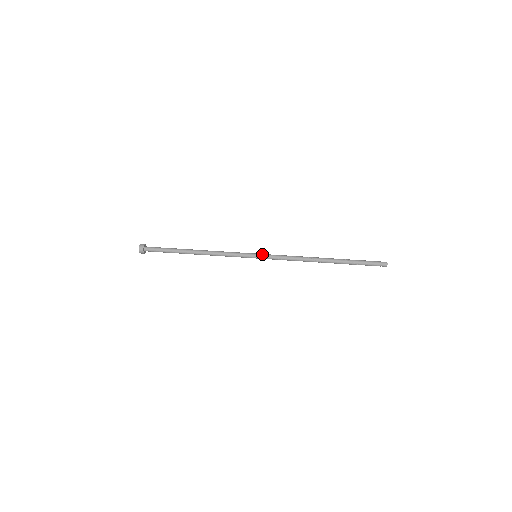
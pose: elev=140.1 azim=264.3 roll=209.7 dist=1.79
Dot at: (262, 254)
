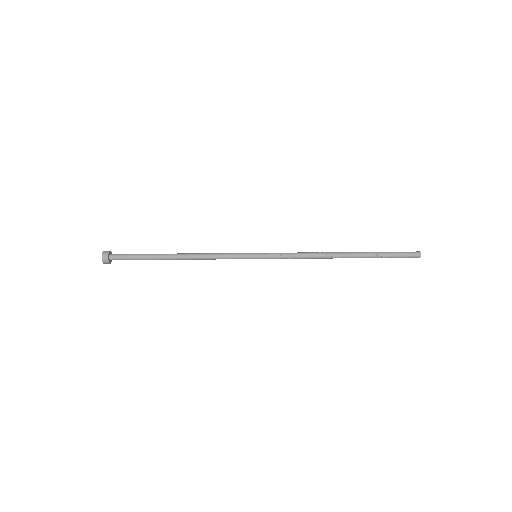
Dot at: (264, 253)
